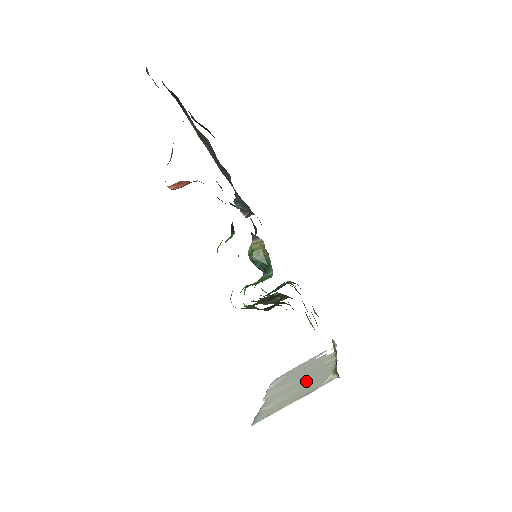
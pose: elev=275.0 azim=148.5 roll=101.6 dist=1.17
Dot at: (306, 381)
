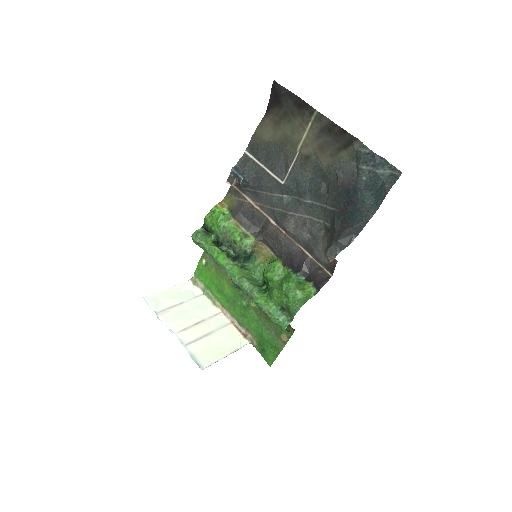
Dot at: (211, 329)
